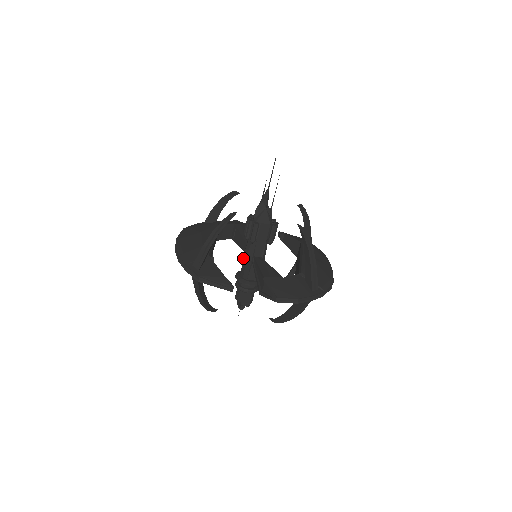
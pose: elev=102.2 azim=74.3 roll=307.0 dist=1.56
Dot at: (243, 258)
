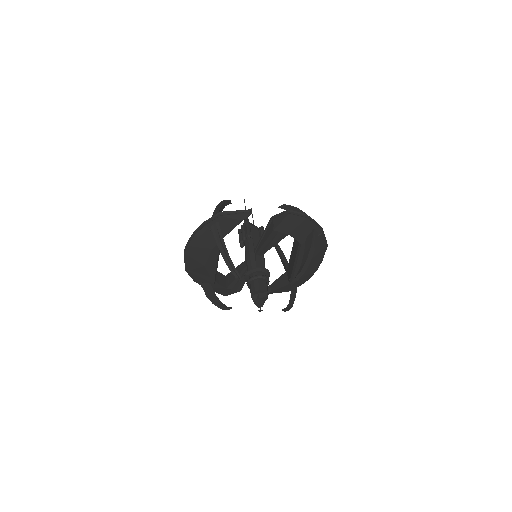
Dot at: (246, 257)
